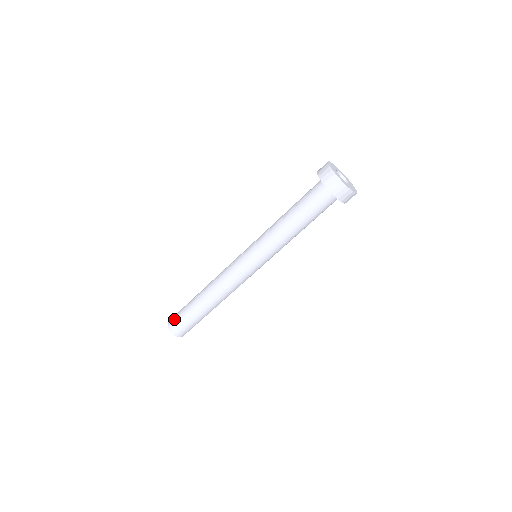
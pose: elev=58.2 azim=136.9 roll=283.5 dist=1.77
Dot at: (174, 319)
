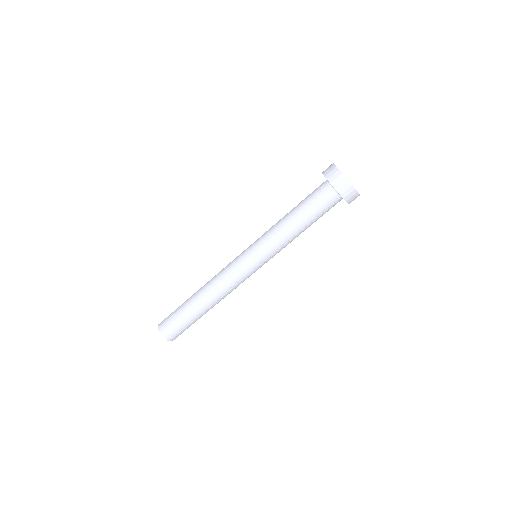
Dot at: (166, 318)
